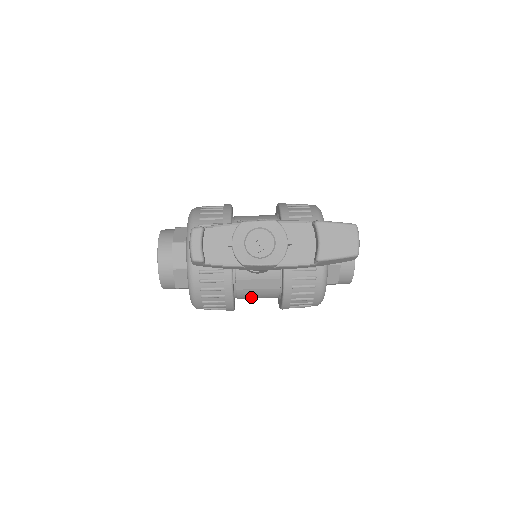
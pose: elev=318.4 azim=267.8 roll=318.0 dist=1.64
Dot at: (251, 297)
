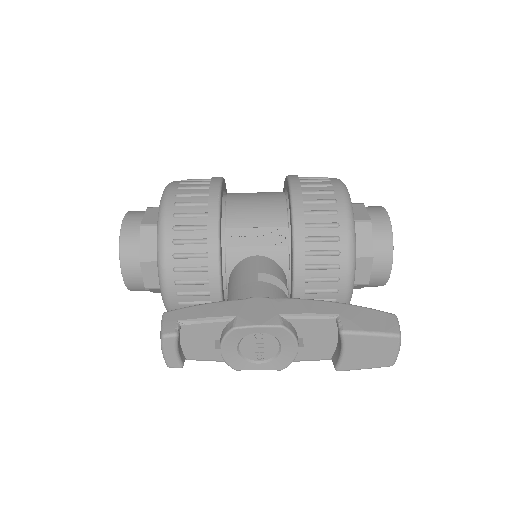
Dot at: occluded
